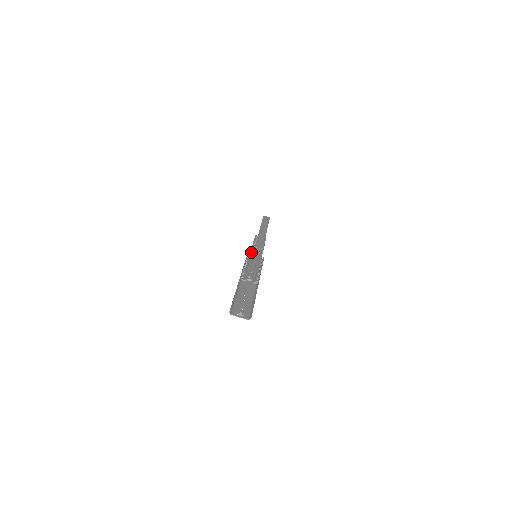
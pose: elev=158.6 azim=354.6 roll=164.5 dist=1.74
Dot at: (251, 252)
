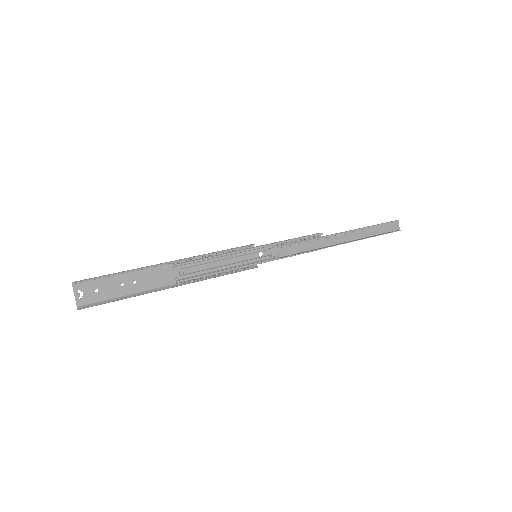
Dot at: (258, 248)
